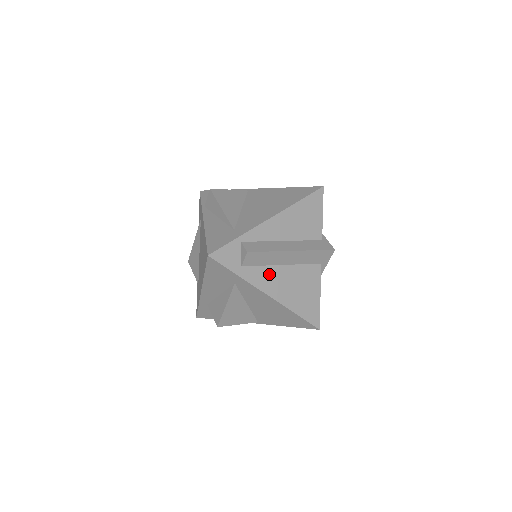
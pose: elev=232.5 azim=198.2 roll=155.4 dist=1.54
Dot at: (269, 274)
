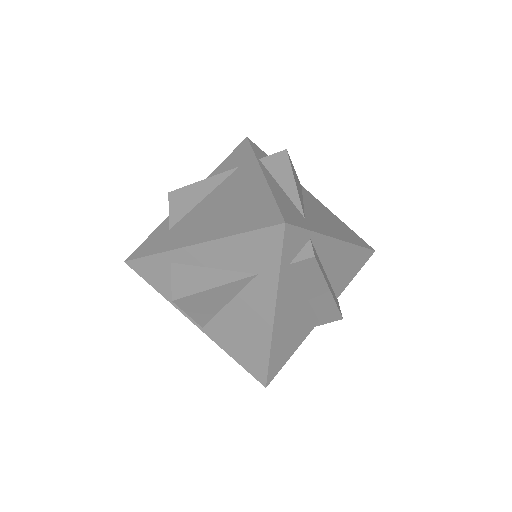
Dot at: (293, 294)
